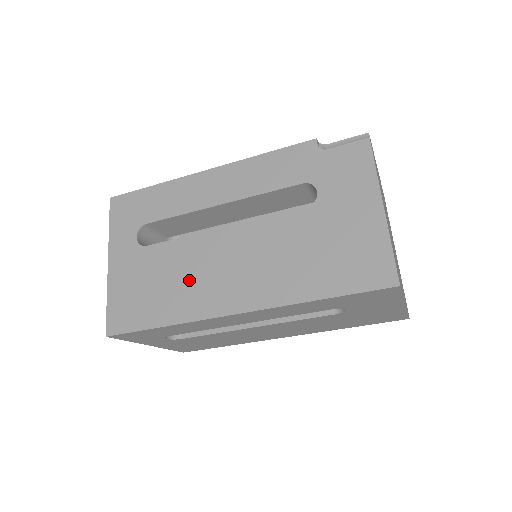
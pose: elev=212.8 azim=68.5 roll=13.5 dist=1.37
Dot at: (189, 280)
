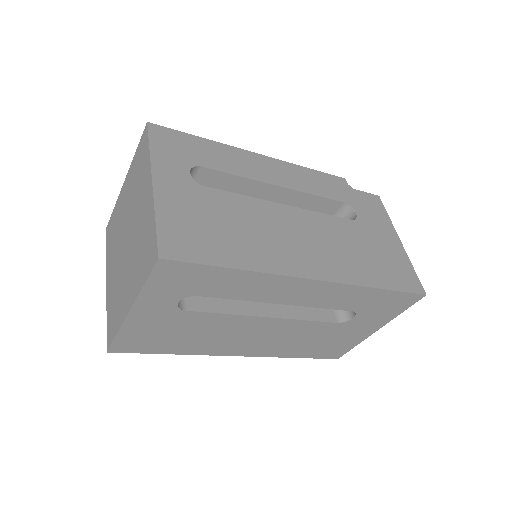
Dot at: (262, 235)
